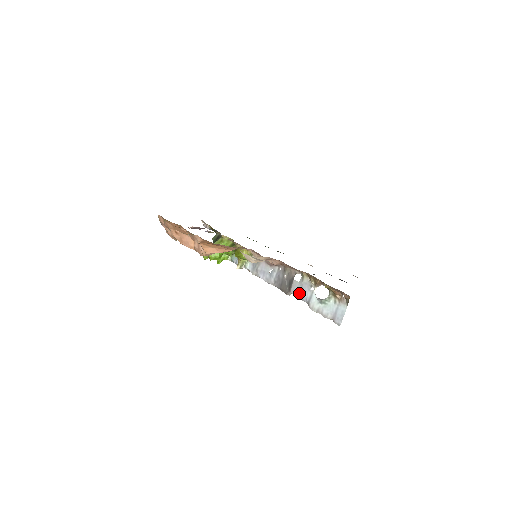
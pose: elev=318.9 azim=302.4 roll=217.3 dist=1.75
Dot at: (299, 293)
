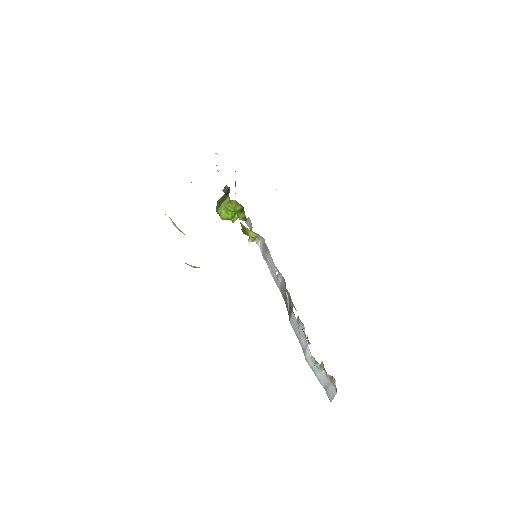
Dot at: (296, 332)
